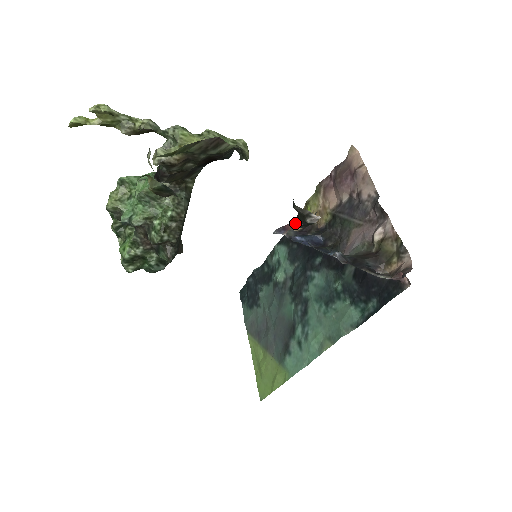
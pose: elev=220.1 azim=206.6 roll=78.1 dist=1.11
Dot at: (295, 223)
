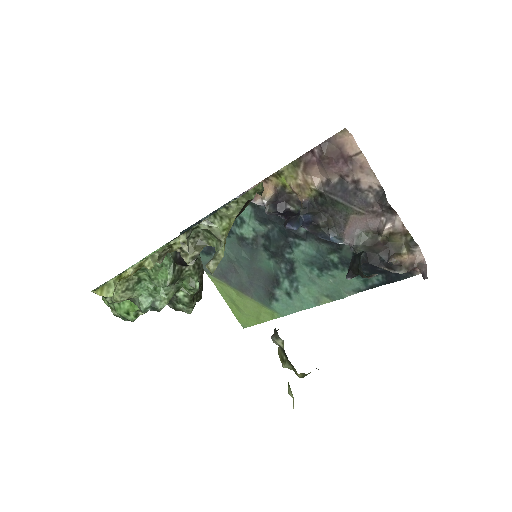
Dot at: (351, 276)
